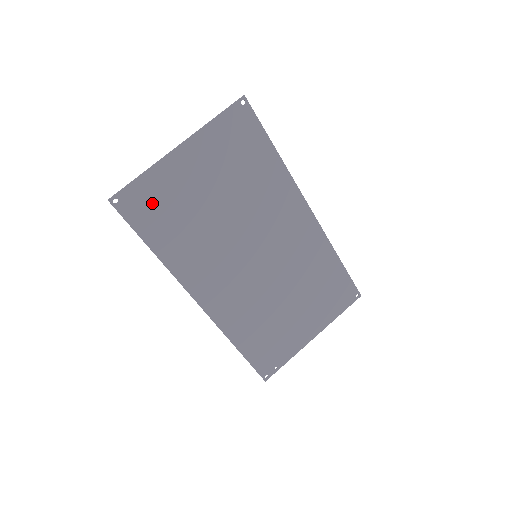
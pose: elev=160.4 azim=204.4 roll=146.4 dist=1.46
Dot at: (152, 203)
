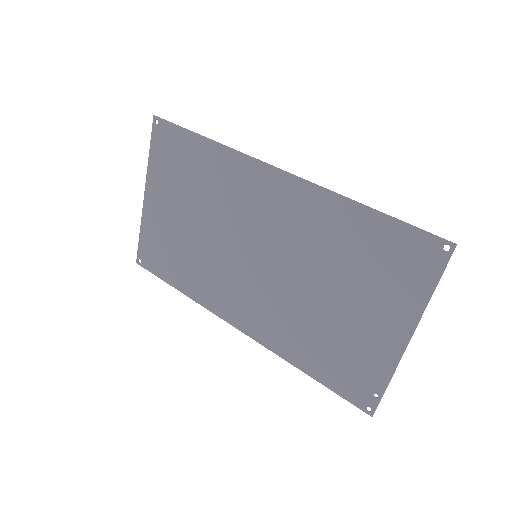
Dot at: (157, 250)
